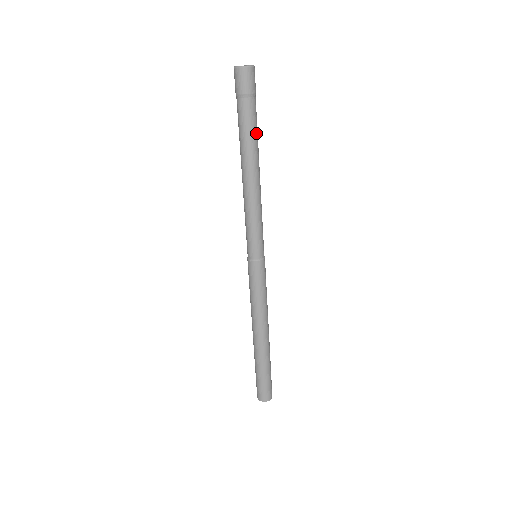
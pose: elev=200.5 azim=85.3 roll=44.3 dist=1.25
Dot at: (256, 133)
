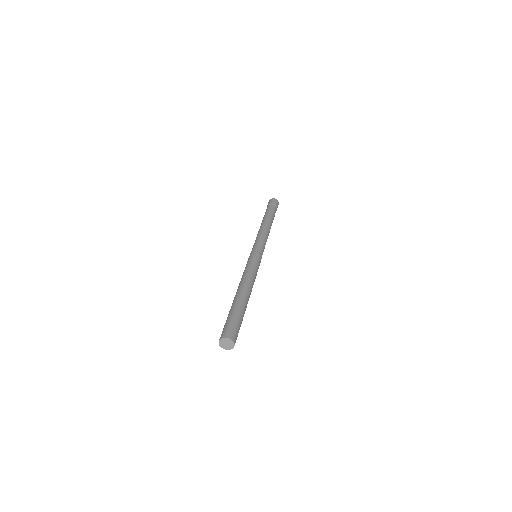
Dot at: occluded
